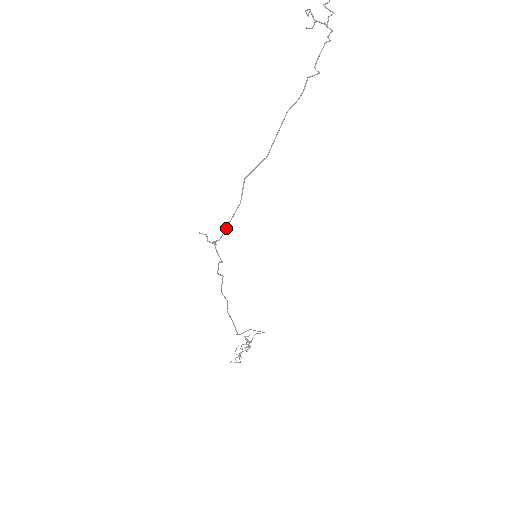
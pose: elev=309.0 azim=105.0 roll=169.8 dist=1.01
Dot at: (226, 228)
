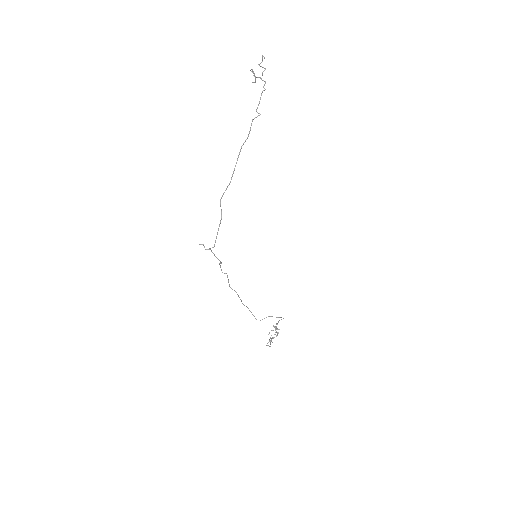
Dot at: (216, 237)
